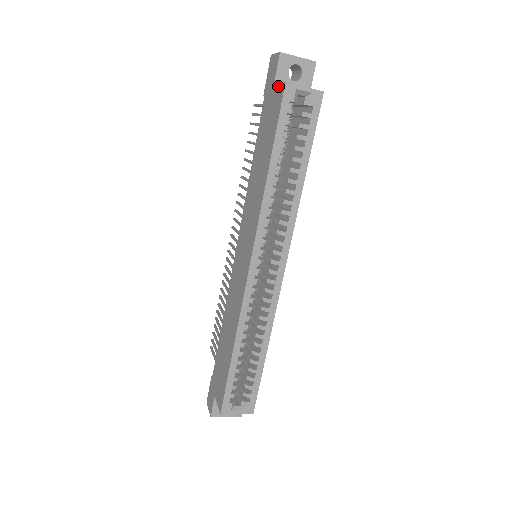
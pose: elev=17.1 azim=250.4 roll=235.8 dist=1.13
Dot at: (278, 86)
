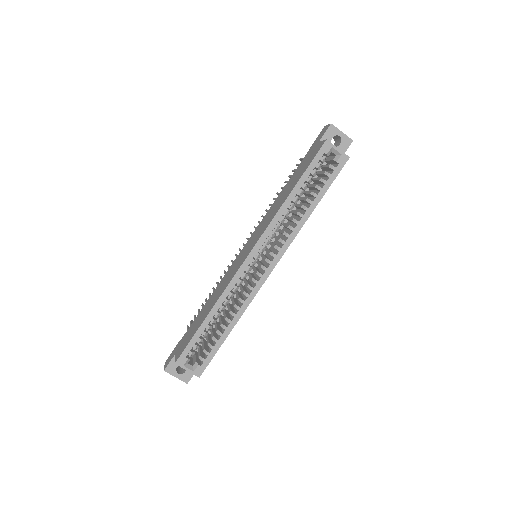
Dot at: (321, 142)
